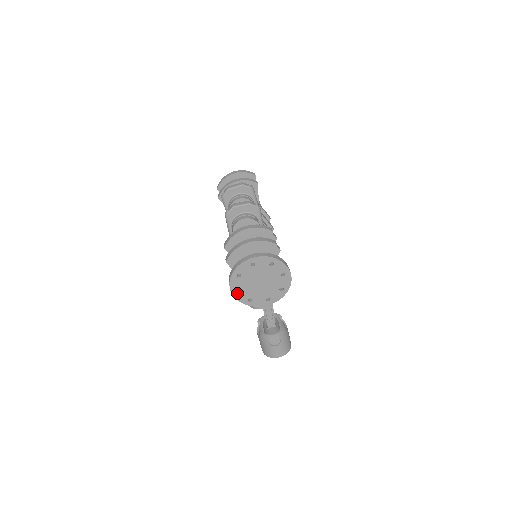
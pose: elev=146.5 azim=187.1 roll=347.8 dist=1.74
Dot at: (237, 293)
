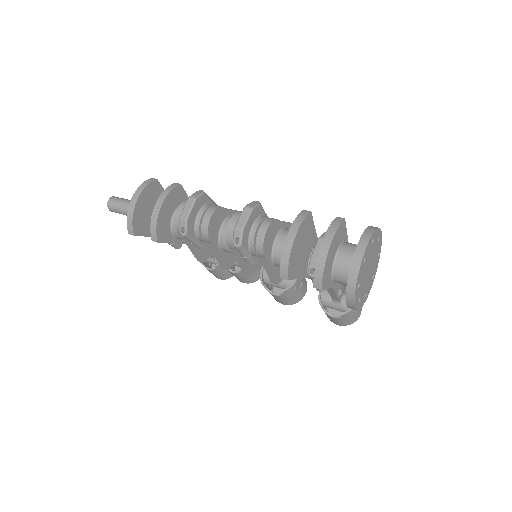
Dot at: (359, 304)
